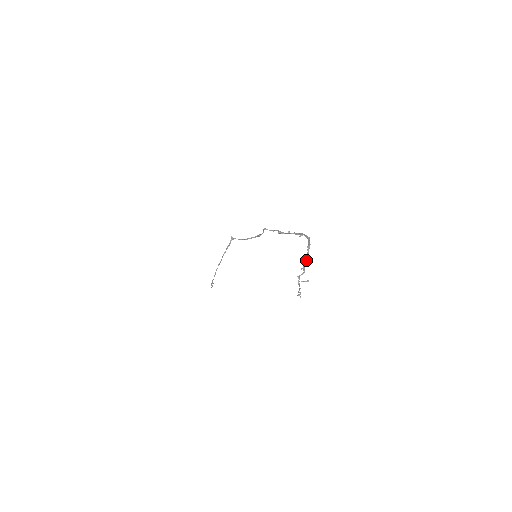
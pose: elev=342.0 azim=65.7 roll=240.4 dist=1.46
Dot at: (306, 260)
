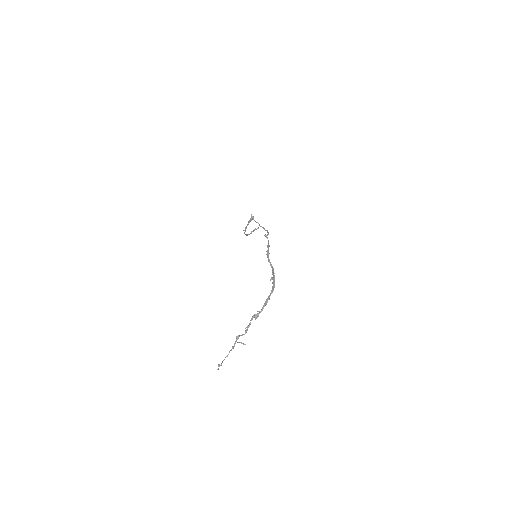
Dot at: (255, 318)
